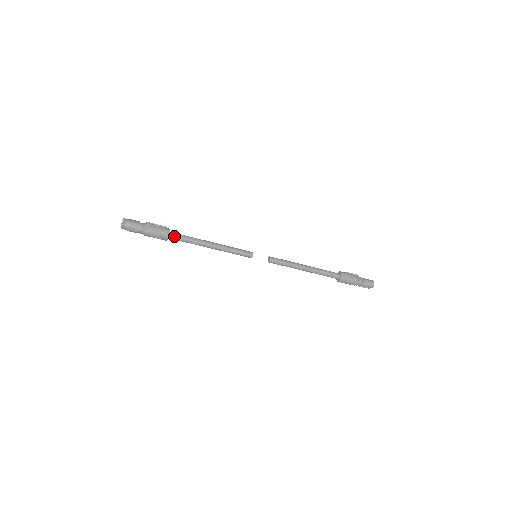
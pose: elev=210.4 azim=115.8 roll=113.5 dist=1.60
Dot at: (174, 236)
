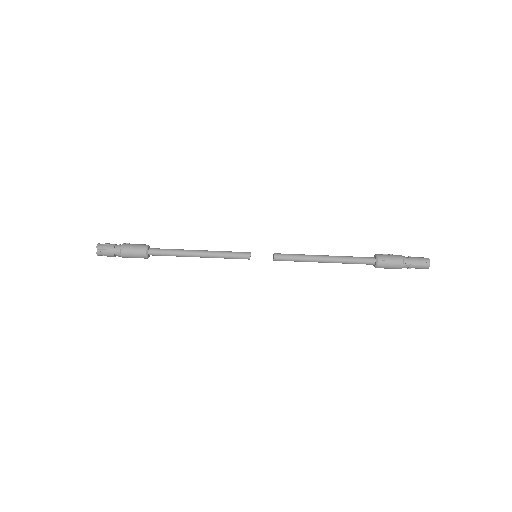
Dot at: (154, 249)
